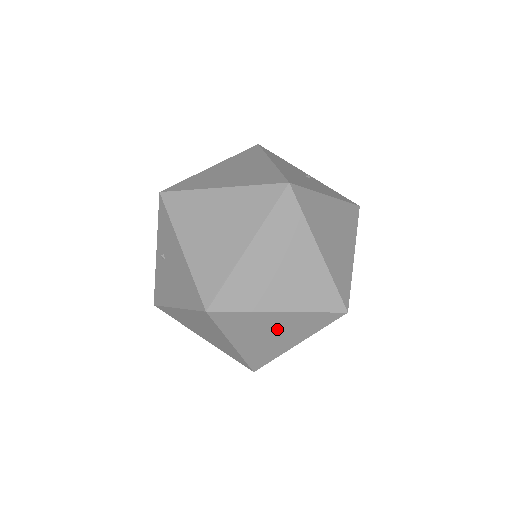
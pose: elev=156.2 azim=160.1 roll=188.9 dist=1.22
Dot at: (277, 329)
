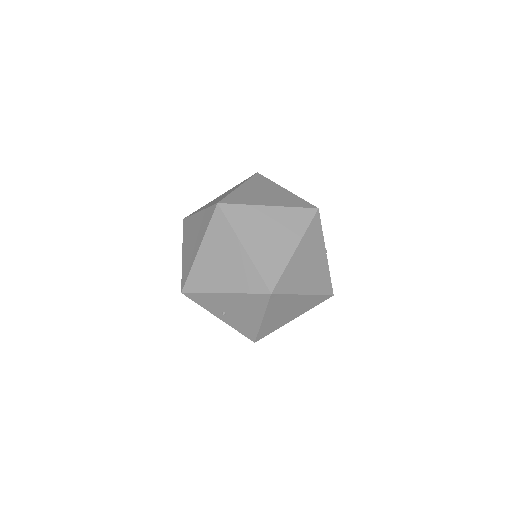
Dot at: (308, 259)
